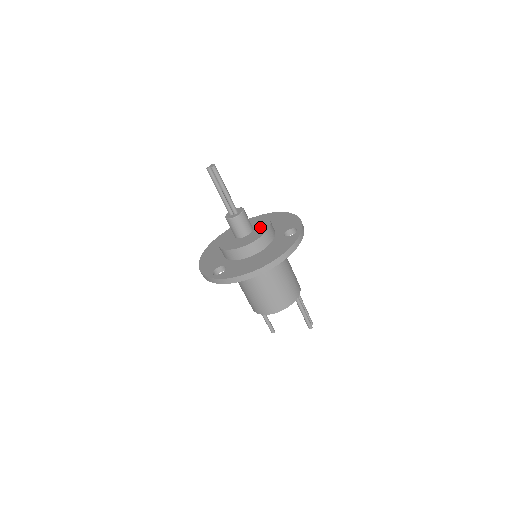
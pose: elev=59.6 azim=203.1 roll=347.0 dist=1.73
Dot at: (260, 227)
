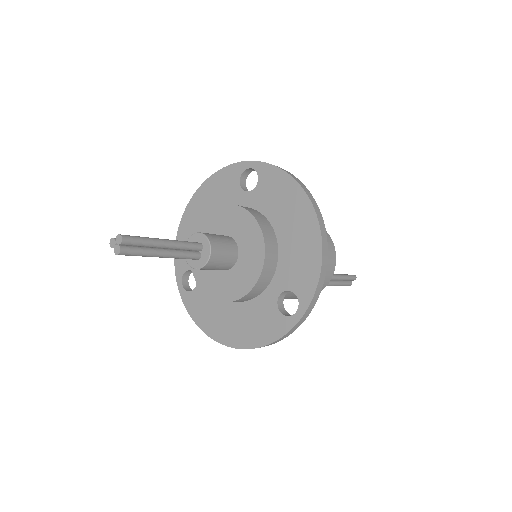
Dot at: (244, 270)
